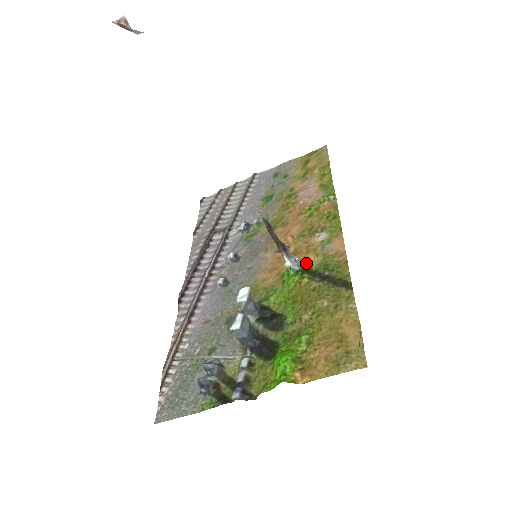
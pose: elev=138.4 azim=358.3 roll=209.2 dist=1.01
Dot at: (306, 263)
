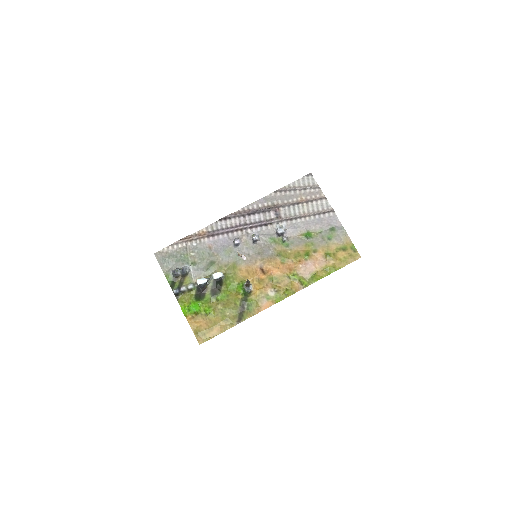
Dot at: (252, 292)
